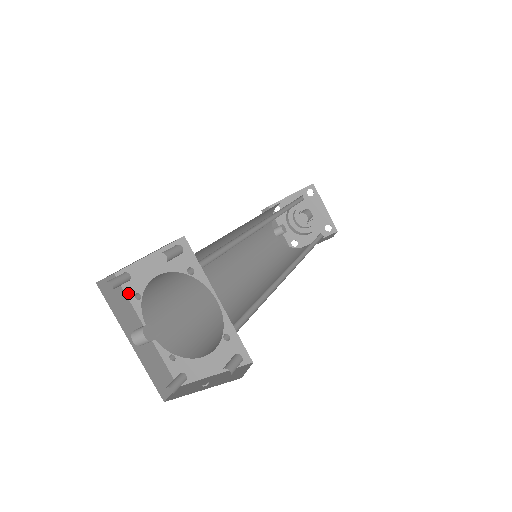
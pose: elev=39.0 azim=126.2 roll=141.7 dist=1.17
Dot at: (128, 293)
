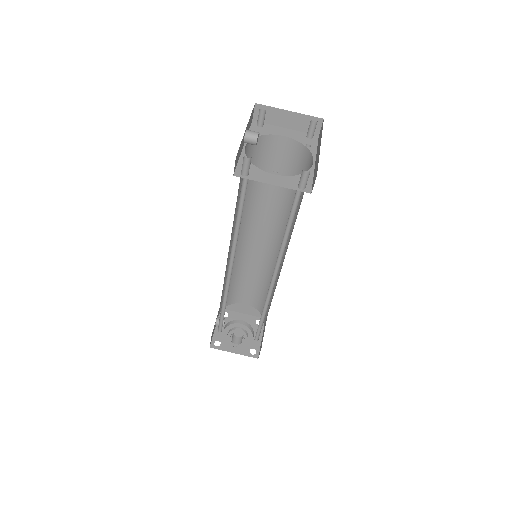
Dot at: (252, 130)
